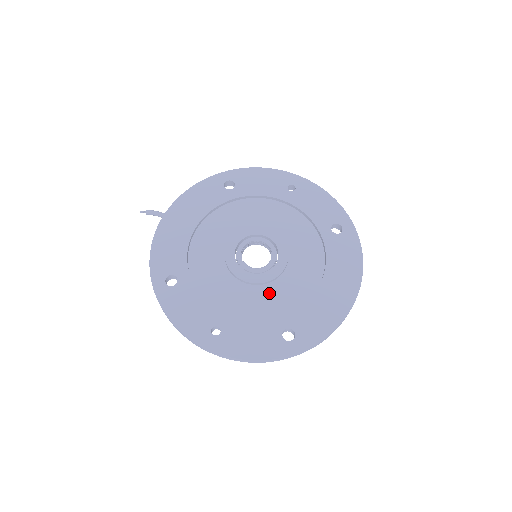
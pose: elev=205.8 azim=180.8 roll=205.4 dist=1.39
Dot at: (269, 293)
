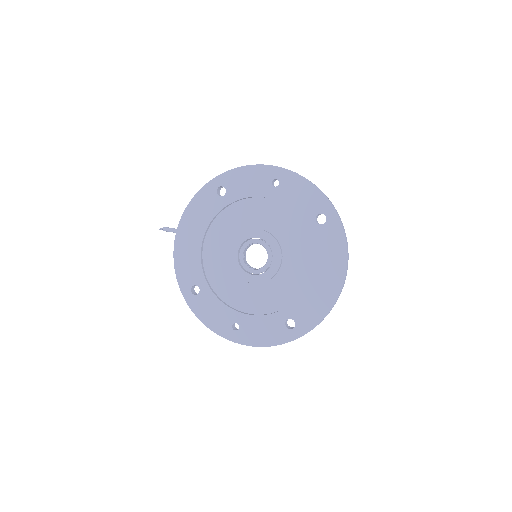
Dot at: (271, 289)
